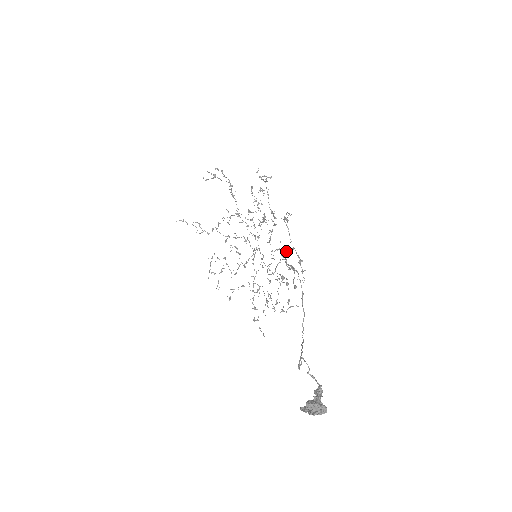
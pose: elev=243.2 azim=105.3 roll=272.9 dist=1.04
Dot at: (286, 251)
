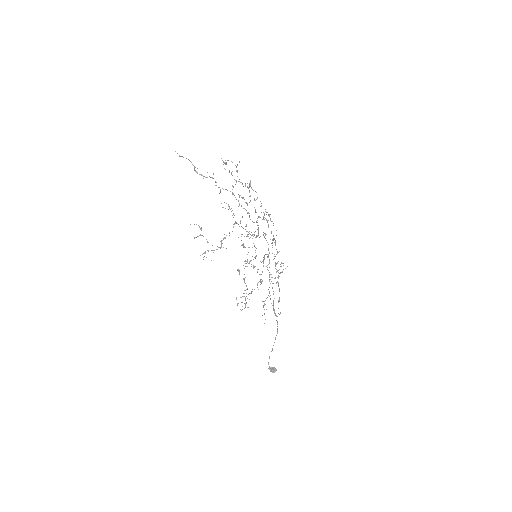
Dot at: occluded
